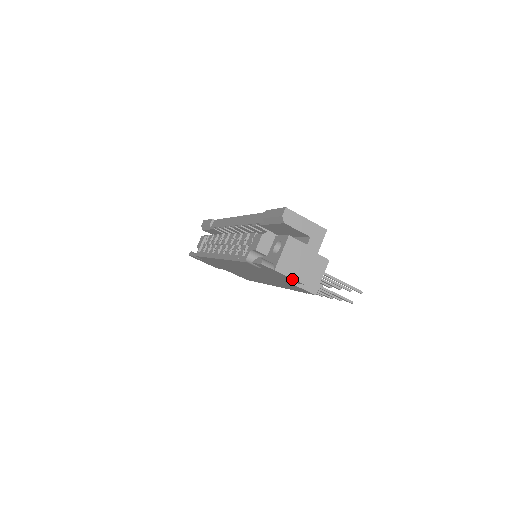
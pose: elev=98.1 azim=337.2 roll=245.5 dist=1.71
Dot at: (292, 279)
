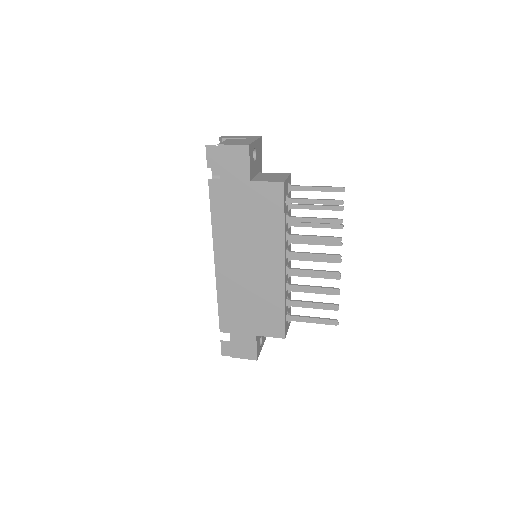
Dot at: (238, 149)
